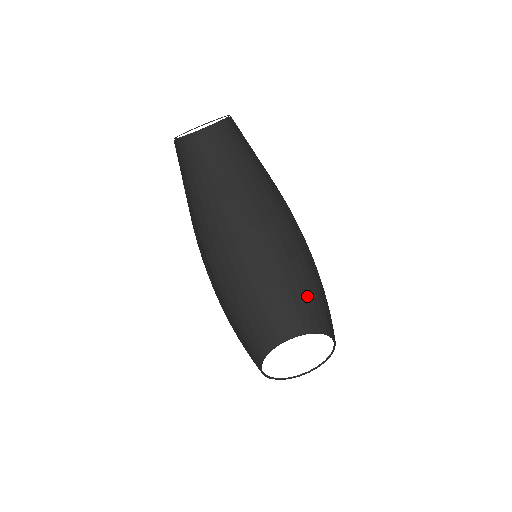
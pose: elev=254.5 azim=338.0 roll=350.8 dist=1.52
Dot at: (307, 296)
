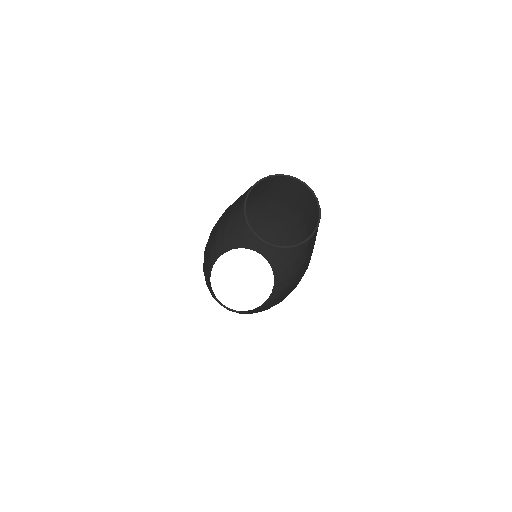
Dot at: (281, 255)
